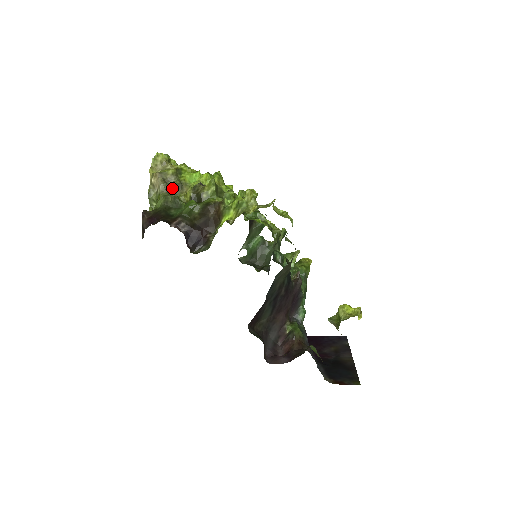
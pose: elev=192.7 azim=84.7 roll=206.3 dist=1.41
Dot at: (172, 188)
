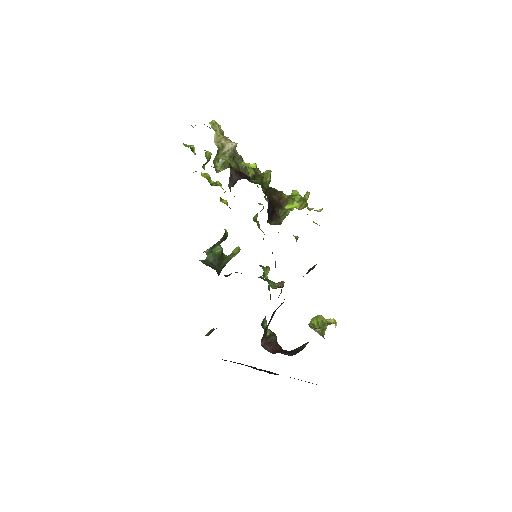
Dot at: (236, 158)
